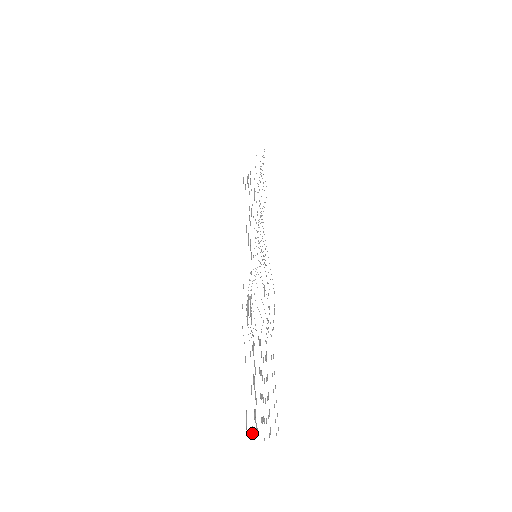
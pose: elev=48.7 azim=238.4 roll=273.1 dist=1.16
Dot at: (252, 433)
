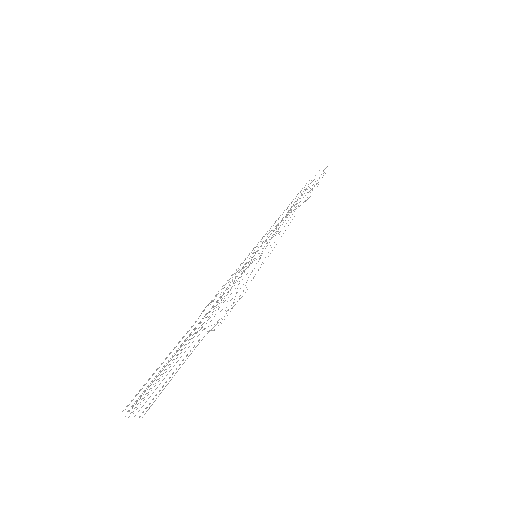
Dot at: (132, 407)
